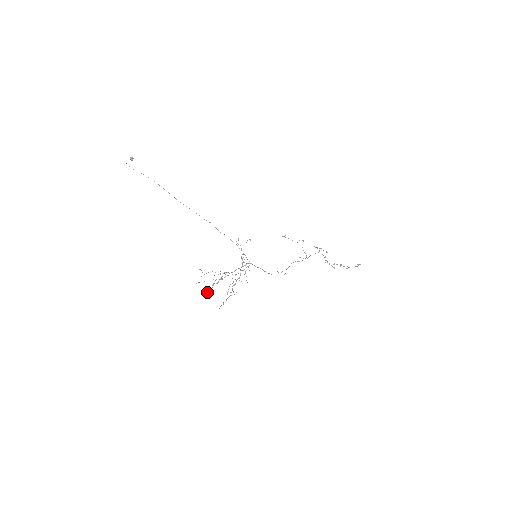
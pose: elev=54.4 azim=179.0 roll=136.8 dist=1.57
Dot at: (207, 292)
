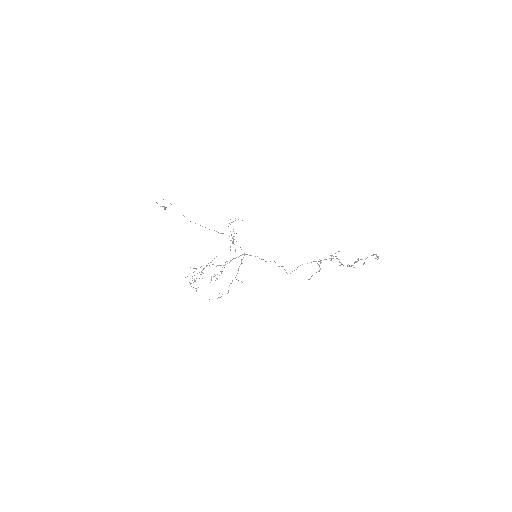
Dot at: occluded
